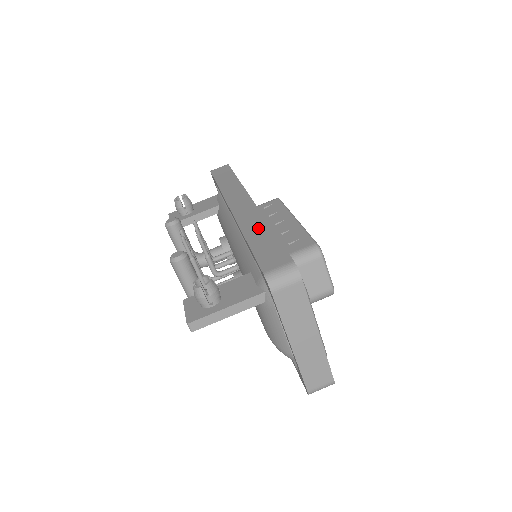
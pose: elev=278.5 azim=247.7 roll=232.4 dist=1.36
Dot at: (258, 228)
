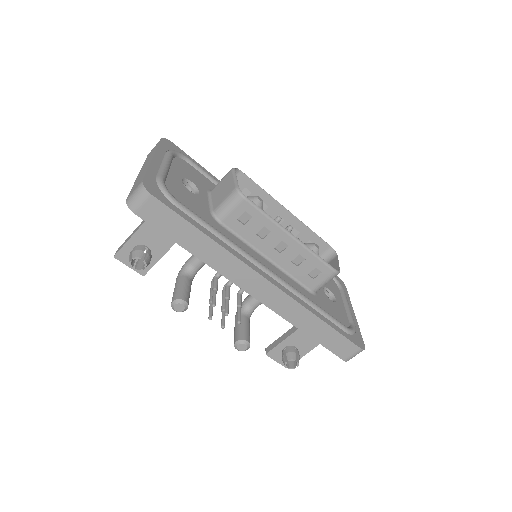
Dot at: (308, 321)
